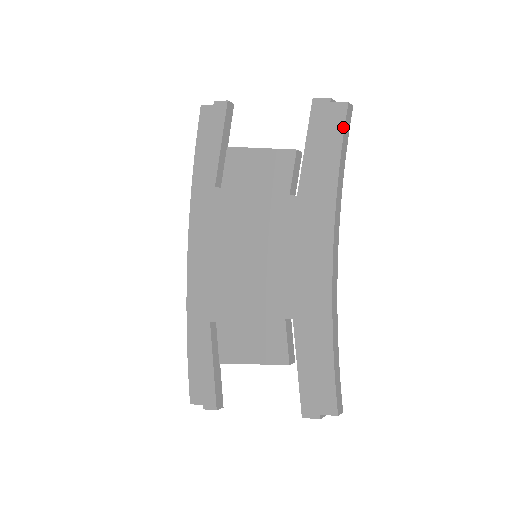
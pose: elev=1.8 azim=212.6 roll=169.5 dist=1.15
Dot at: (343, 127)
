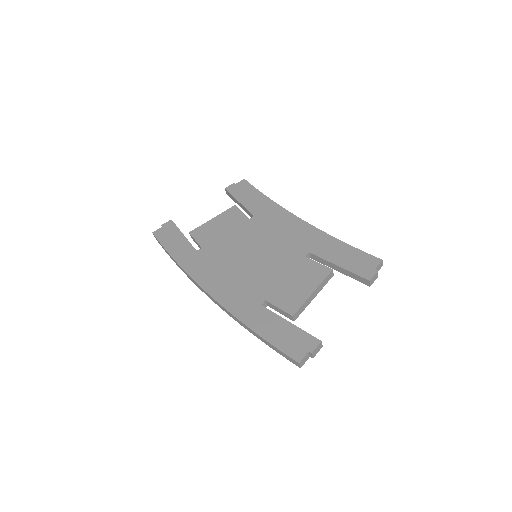
Dot at: (251, 185)
